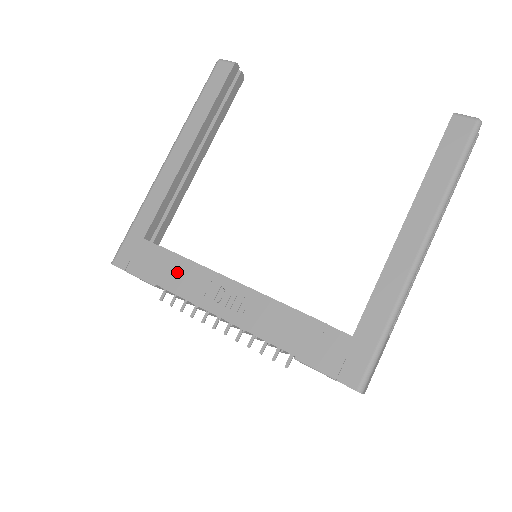
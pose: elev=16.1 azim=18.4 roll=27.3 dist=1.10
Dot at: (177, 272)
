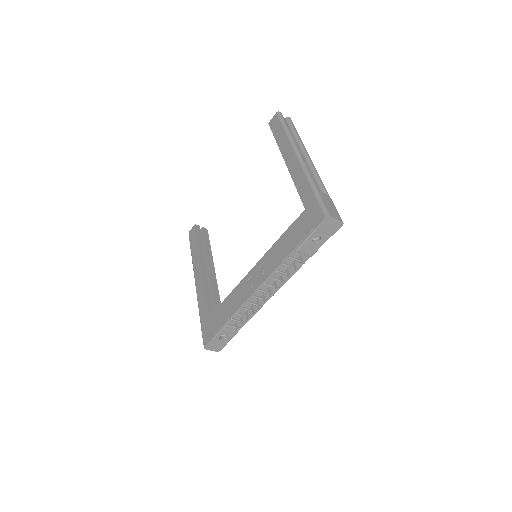
Dot at: (229, 305)
